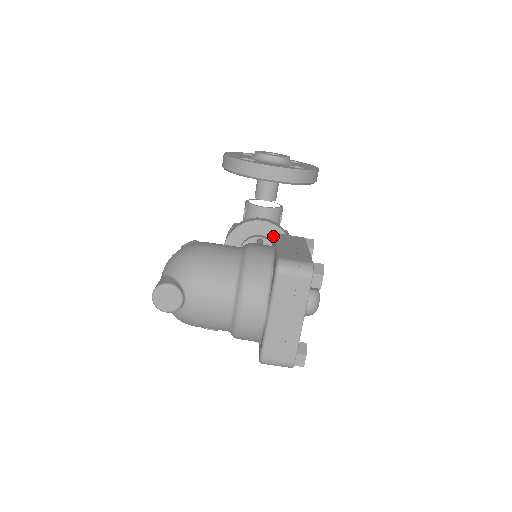
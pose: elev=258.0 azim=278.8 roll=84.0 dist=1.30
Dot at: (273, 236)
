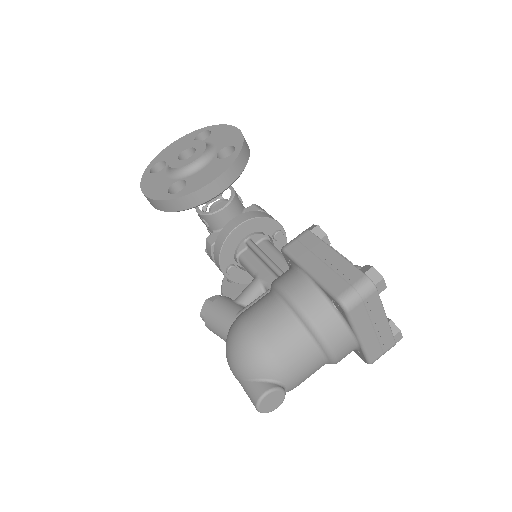
Dot at: (256, 228)
